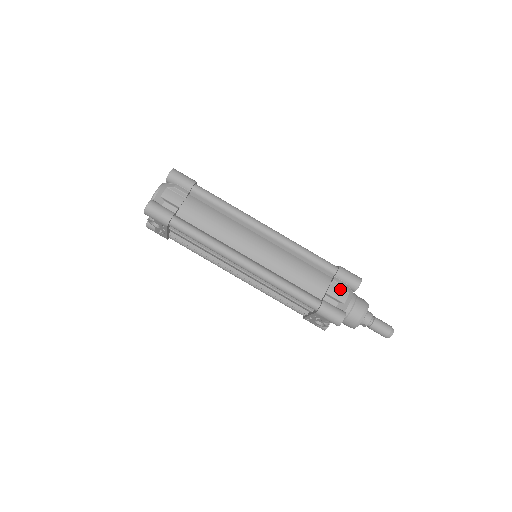
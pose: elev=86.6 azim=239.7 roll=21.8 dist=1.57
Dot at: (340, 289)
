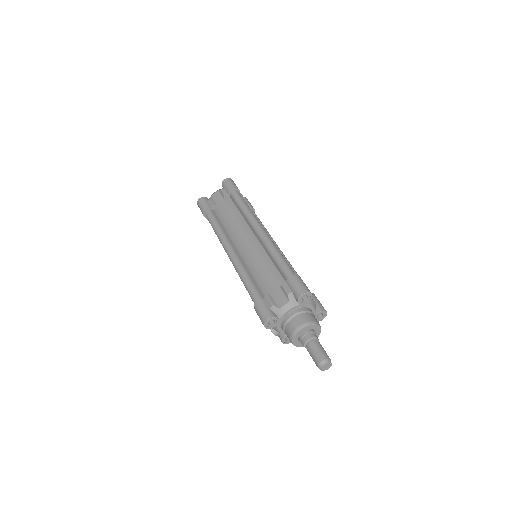
Dot at: (284, 295)
